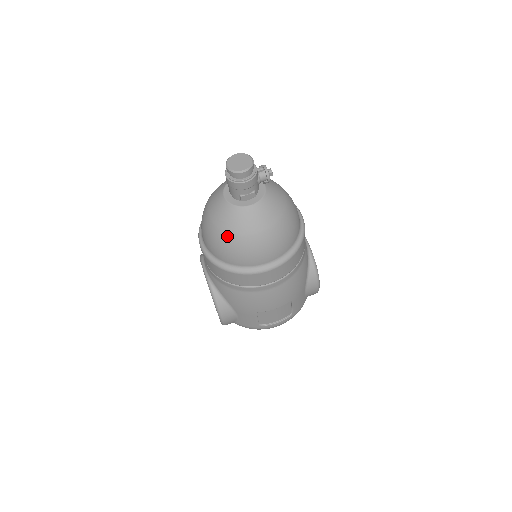
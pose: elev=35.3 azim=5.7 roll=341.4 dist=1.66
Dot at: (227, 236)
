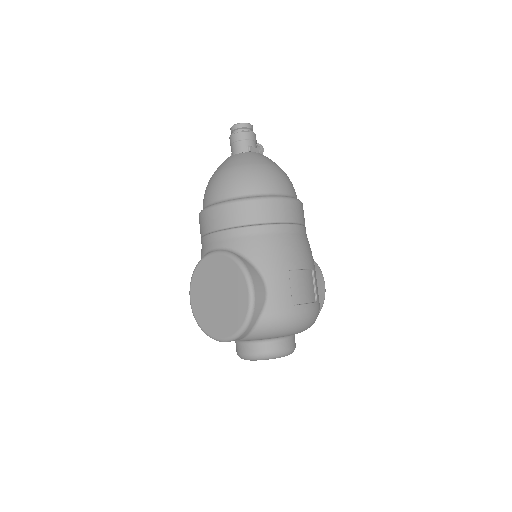
Dot at: (248, 167)
